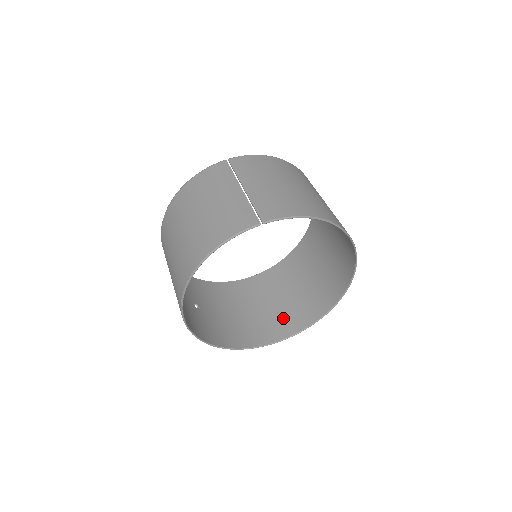
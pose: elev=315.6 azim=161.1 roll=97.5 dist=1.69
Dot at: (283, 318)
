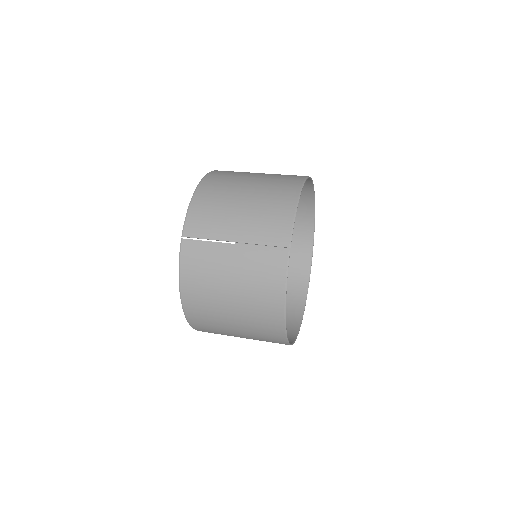
Dot at: (291, 258)
